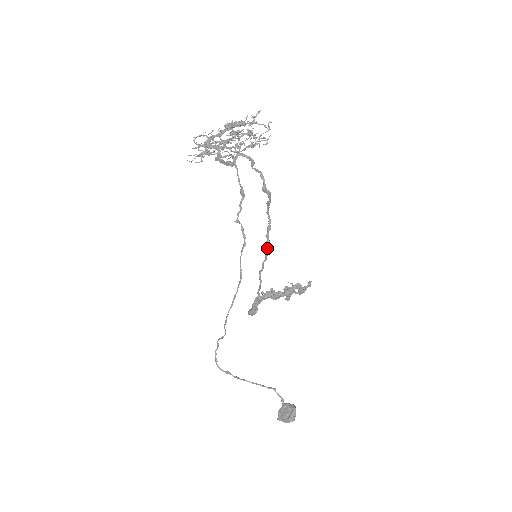
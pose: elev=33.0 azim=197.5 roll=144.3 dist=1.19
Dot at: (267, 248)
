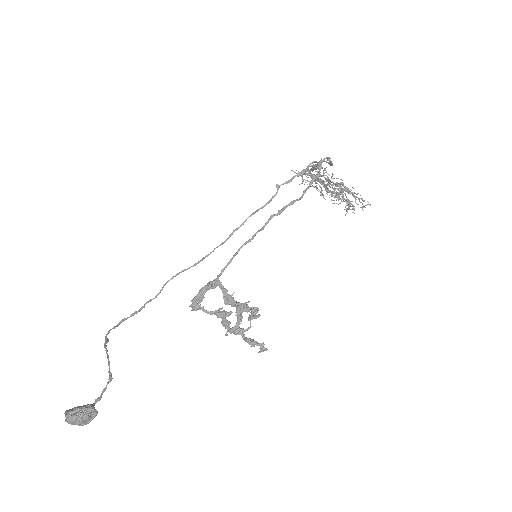
Dot at: (274, 215)
